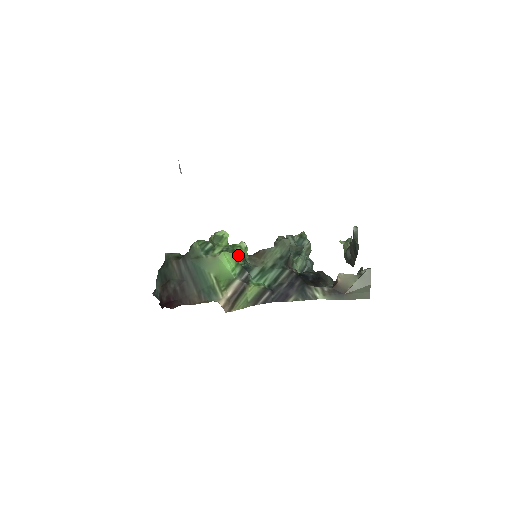
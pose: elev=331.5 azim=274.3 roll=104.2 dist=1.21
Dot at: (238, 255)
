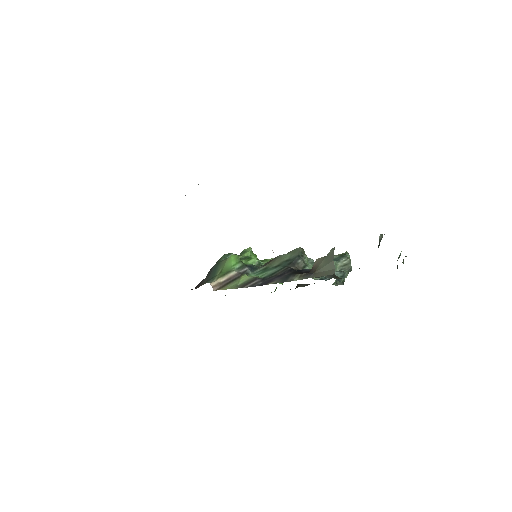
Dot at: (252, 261)
